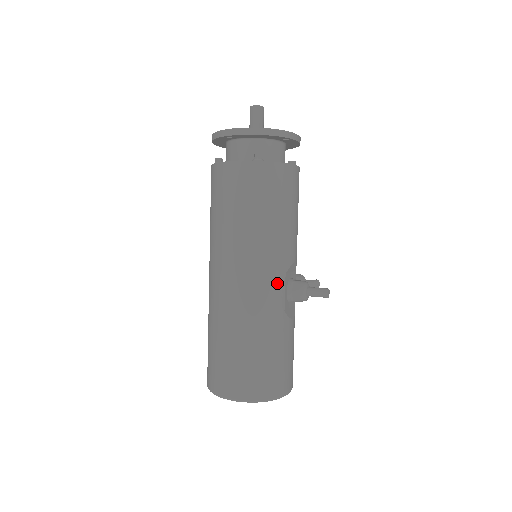
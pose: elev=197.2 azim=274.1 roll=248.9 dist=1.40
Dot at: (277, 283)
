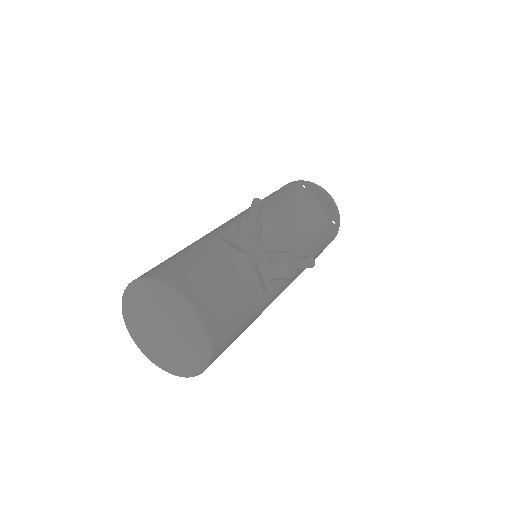
Dot at: (228, 224)
